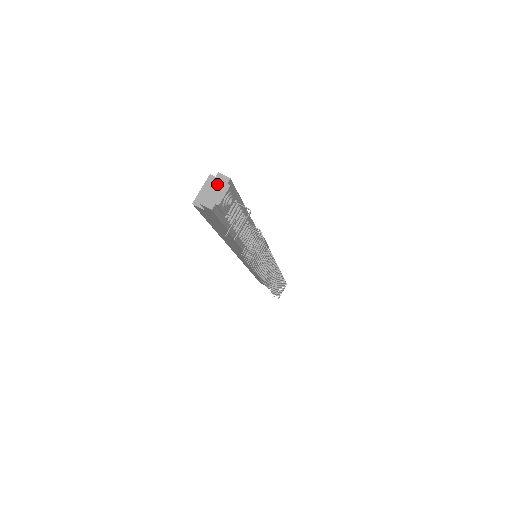
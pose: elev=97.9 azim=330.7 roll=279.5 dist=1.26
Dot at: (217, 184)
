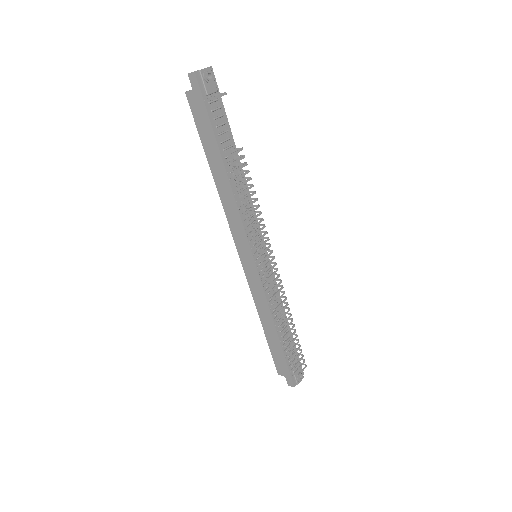
Dot at: occluded
